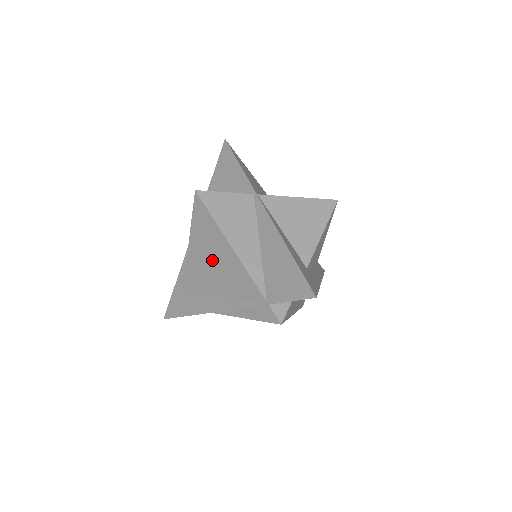
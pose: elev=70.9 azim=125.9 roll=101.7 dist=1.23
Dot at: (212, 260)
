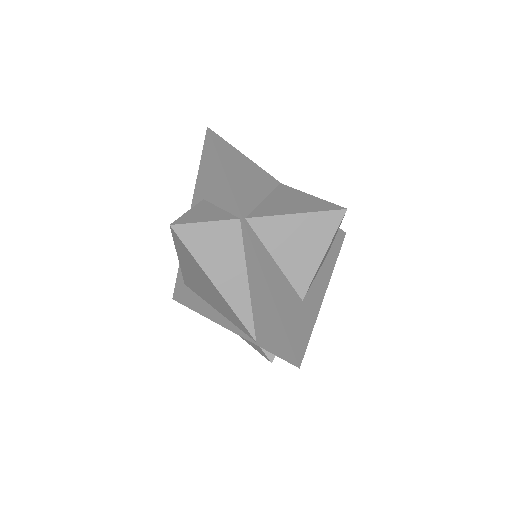
Dot at: (202, 283)
